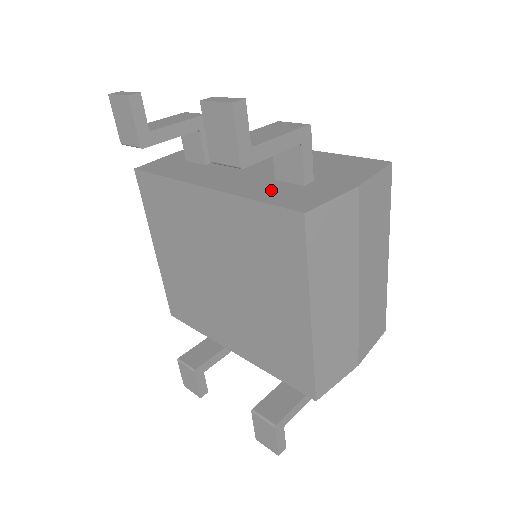
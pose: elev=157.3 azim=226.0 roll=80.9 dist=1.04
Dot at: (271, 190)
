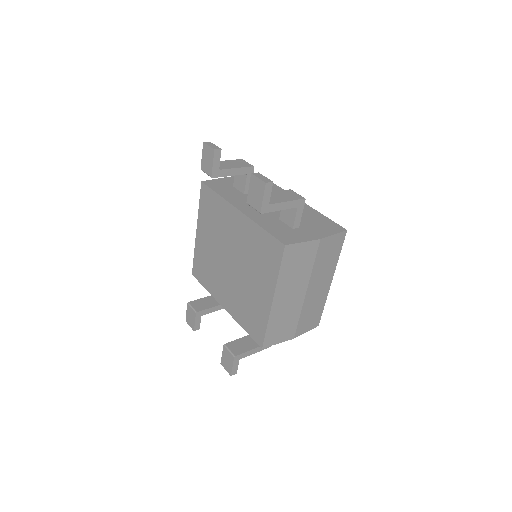
Dot at: (274, 225)
